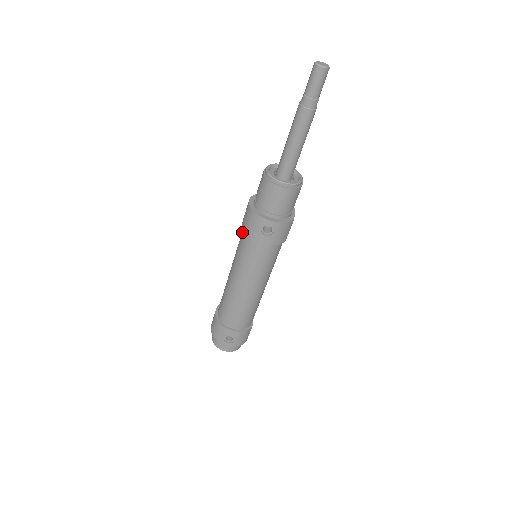
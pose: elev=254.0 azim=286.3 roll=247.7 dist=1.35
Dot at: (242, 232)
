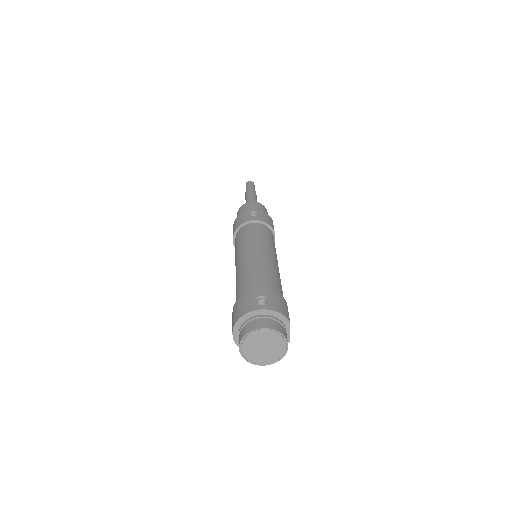
Dot at: (235, 241)
